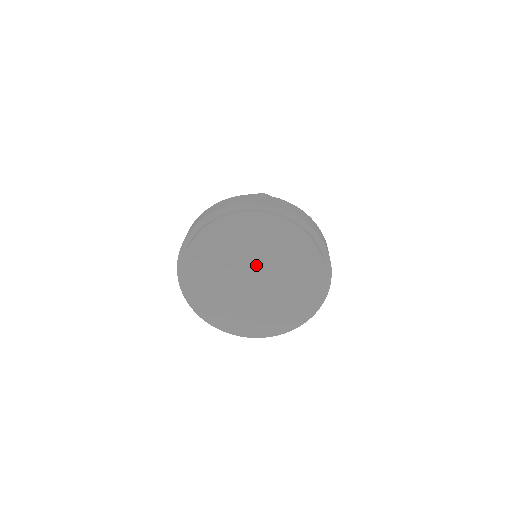
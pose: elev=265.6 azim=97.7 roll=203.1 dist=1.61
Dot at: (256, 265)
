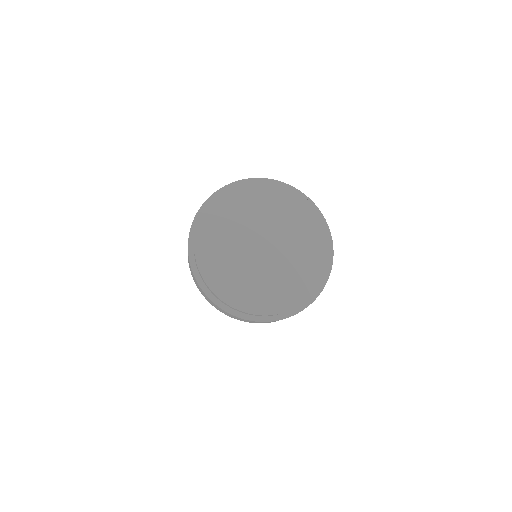
Dot at: (271, 233)
